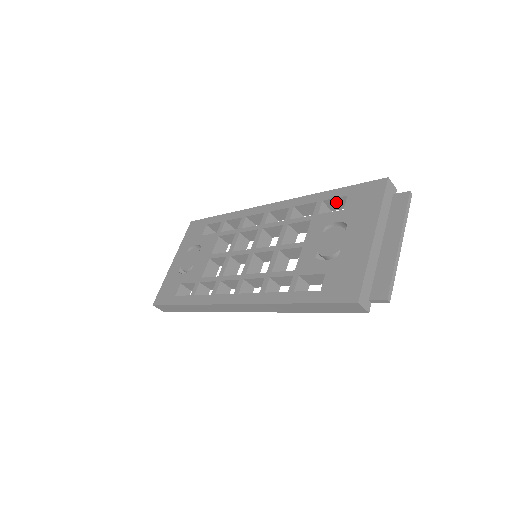
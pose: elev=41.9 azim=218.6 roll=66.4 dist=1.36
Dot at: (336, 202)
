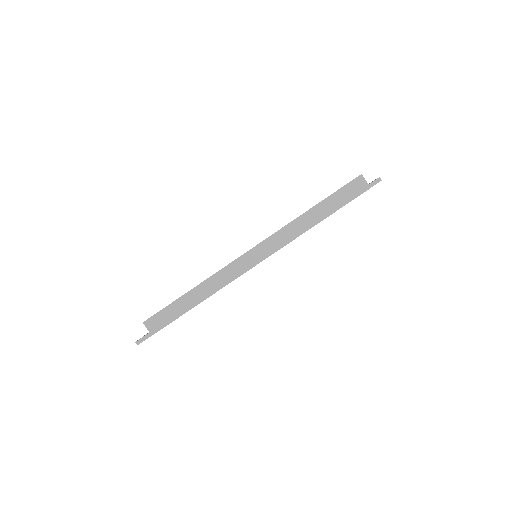
Dot at: occluded
